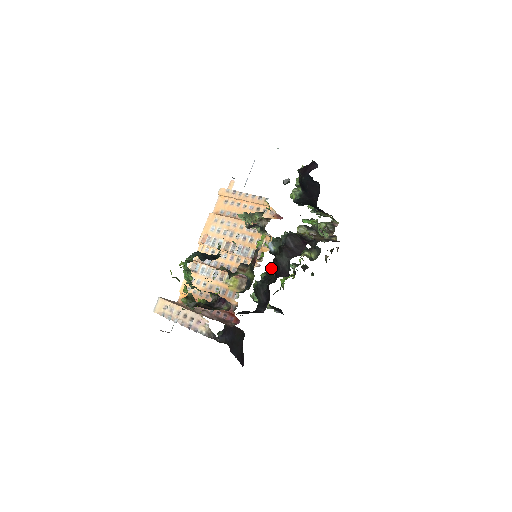
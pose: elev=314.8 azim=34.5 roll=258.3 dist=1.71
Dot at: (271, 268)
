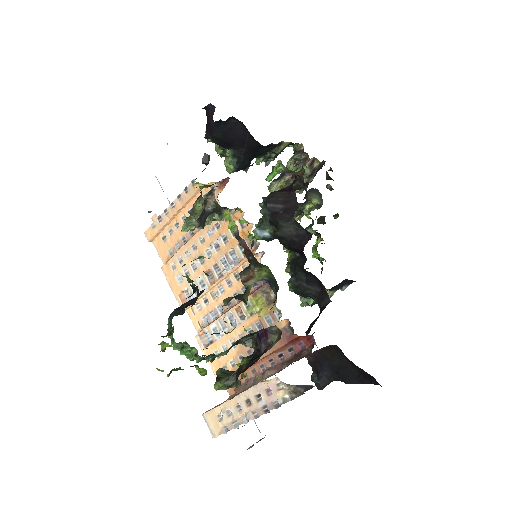
Dot at: (288, 254)
